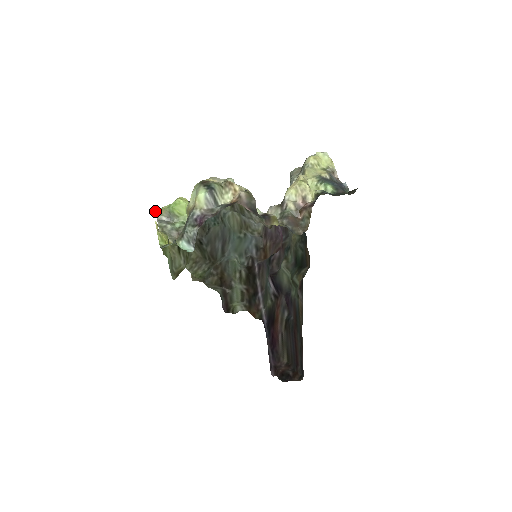
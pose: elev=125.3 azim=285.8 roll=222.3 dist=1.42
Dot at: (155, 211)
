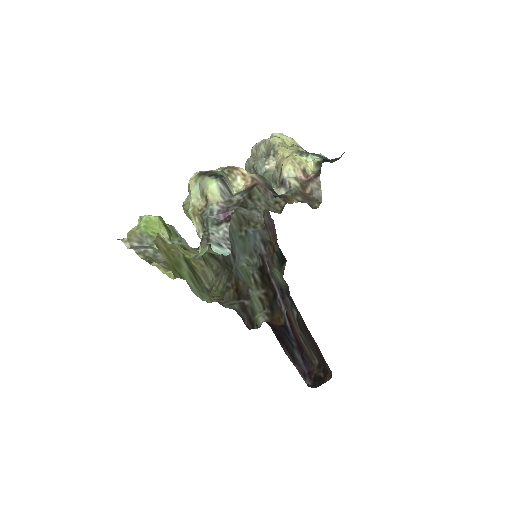
Dot at: occluded
